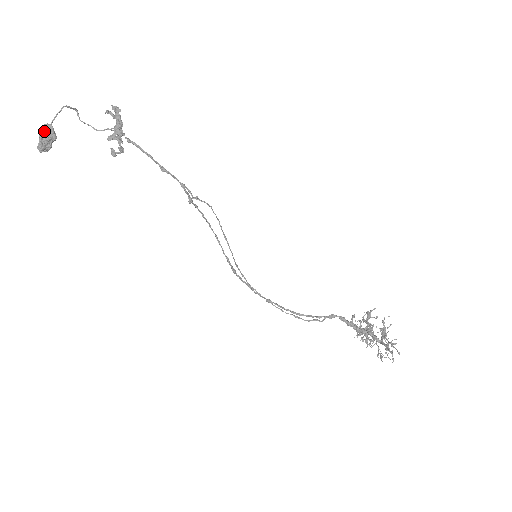
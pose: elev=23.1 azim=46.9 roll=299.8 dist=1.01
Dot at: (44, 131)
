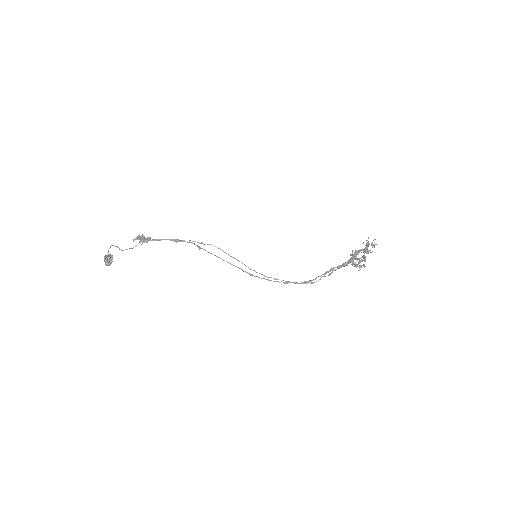
Dot at: (105, 256)
